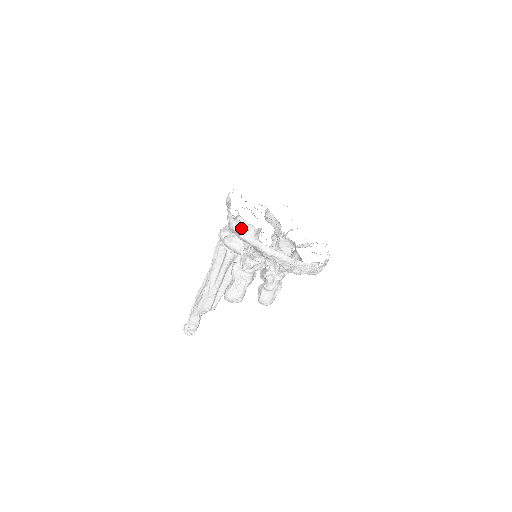
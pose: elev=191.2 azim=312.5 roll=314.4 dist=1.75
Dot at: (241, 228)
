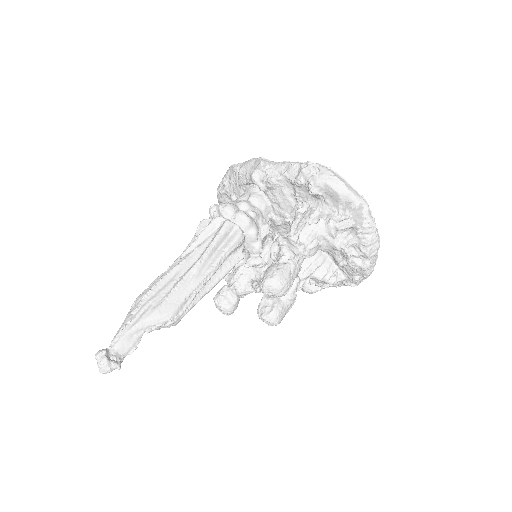
Dot at: (344, 180)
